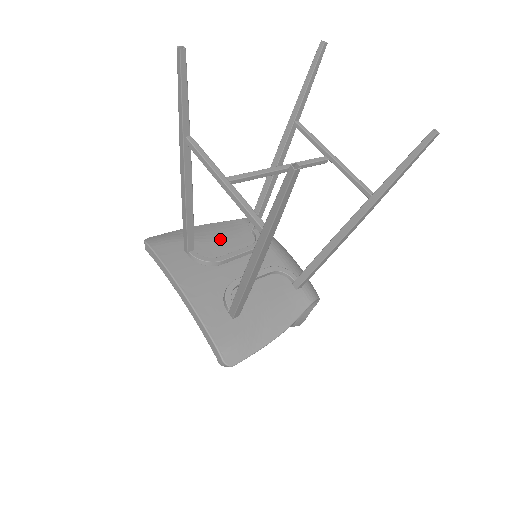
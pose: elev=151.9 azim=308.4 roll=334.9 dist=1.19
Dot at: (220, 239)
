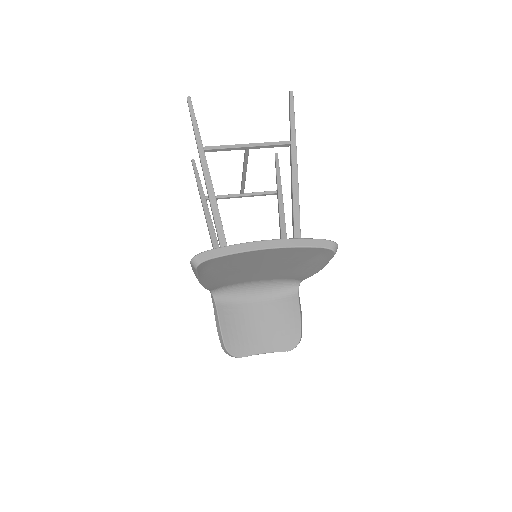
Dot at: occluded
